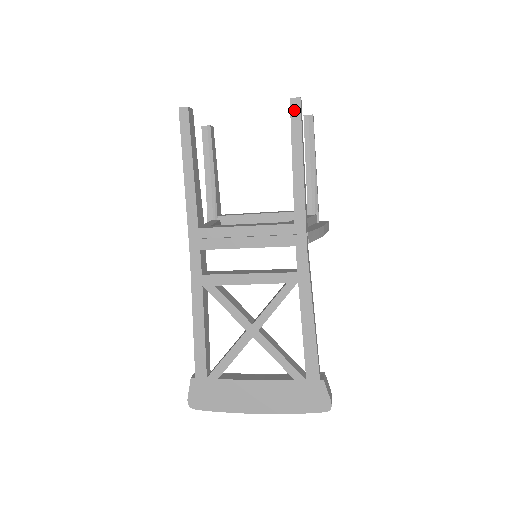
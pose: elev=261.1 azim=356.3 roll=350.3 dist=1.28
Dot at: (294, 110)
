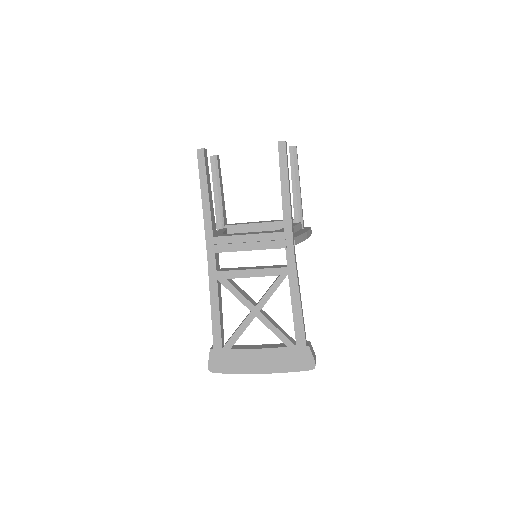
Dot at: (281, 150)
